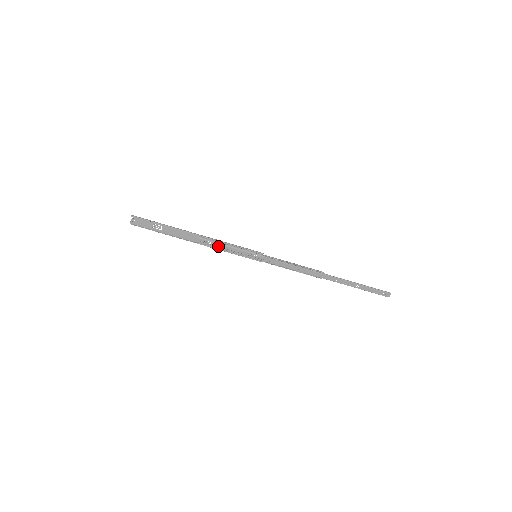
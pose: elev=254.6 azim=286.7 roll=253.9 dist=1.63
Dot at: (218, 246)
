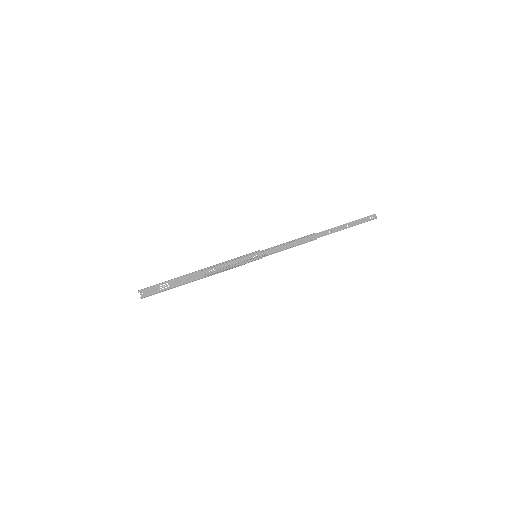
Dot at: (222, 268)
